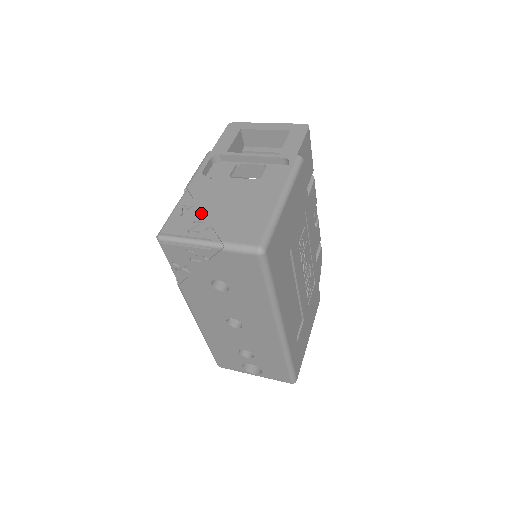
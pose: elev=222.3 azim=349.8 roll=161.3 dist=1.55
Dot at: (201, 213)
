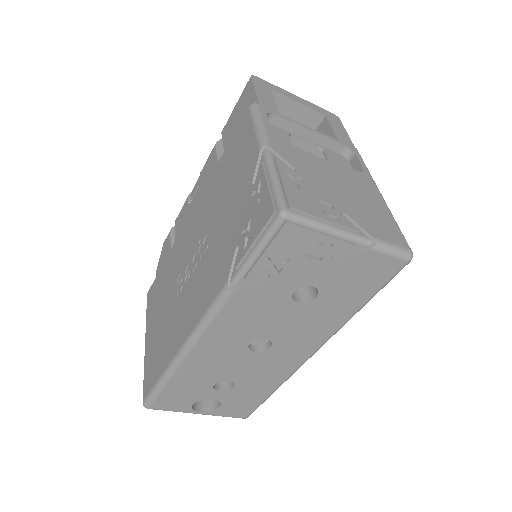
Dot at: (319, 190)
